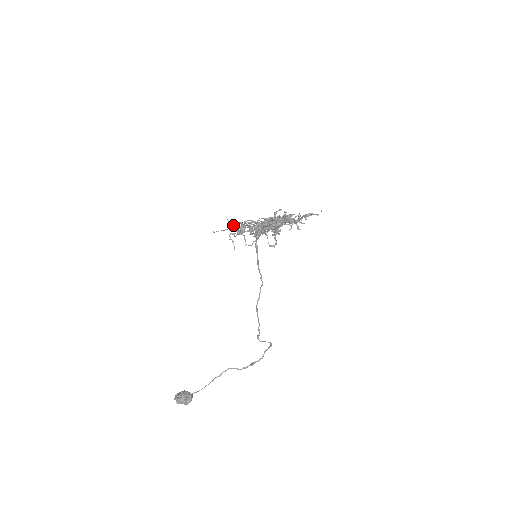
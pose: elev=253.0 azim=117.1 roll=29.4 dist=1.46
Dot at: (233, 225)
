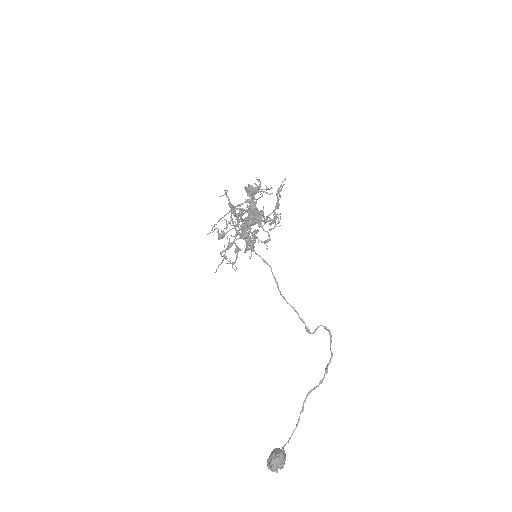
Dot at: occluded
